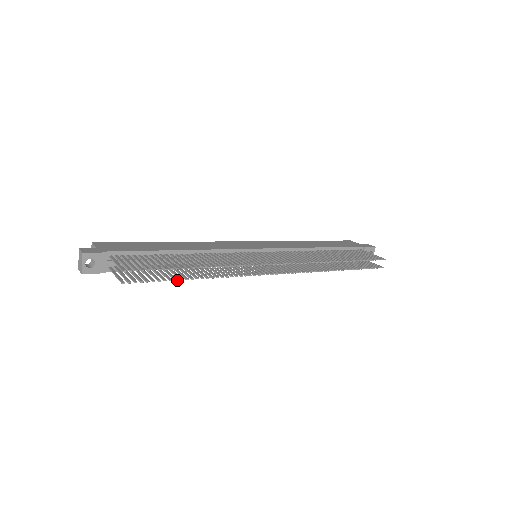
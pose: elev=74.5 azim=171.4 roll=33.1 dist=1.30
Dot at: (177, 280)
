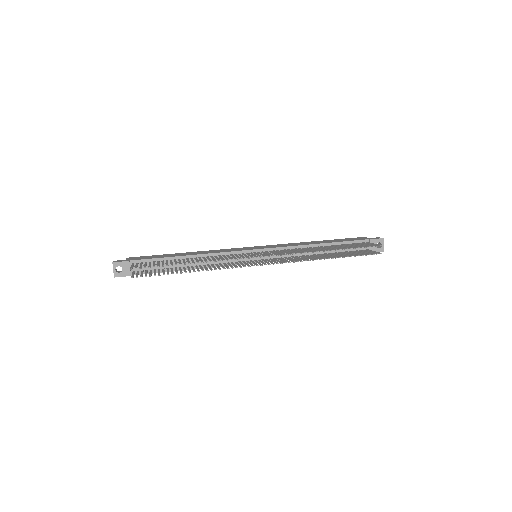
Dot at: occluded
